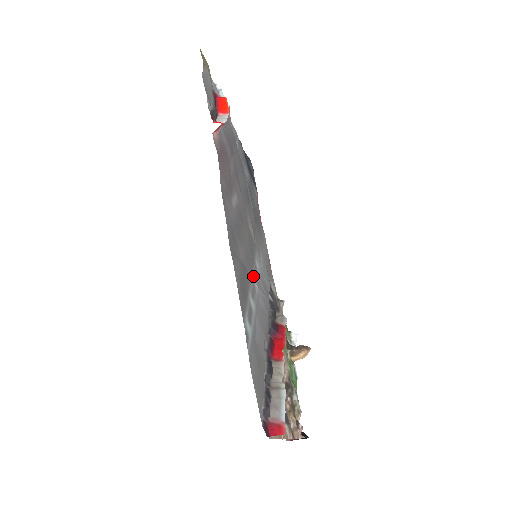
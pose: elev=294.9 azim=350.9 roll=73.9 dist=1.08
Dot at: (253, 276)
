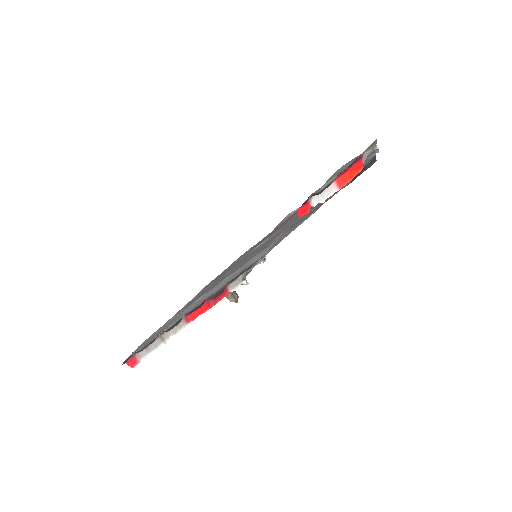
Dot at: (228, 276)
